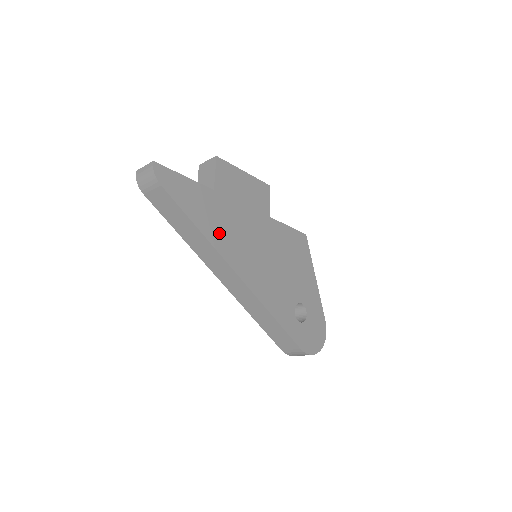
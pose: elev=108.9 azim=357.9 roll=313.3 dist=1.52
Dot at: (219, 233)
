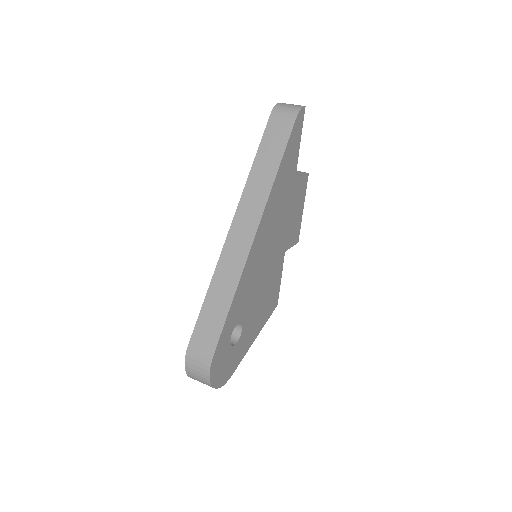
Dot at: (277, 195)
